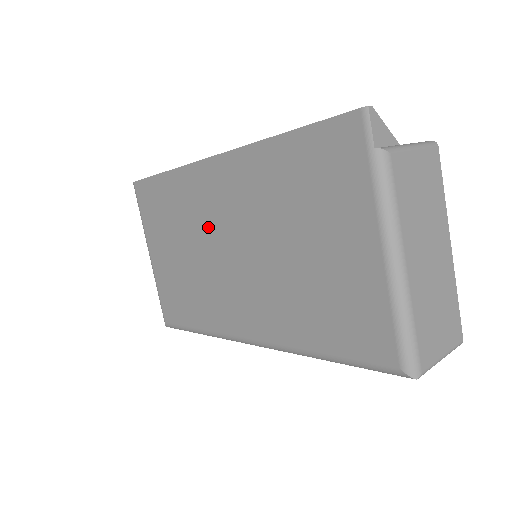
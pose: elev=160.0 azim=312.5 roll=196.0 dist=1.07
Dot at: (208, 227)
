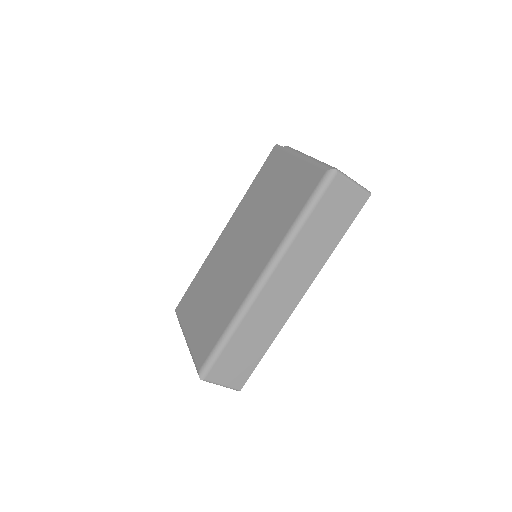
Dot at: (225, 260)
